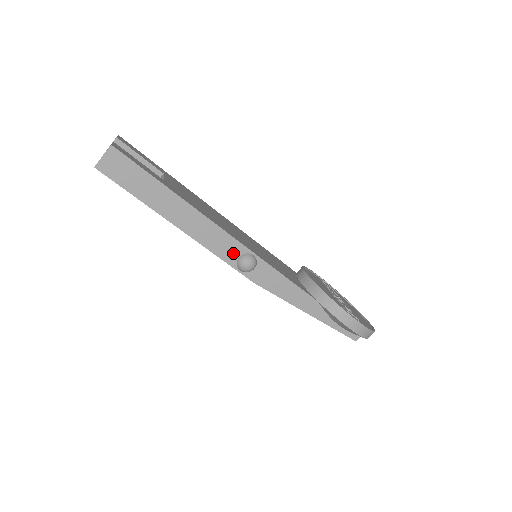
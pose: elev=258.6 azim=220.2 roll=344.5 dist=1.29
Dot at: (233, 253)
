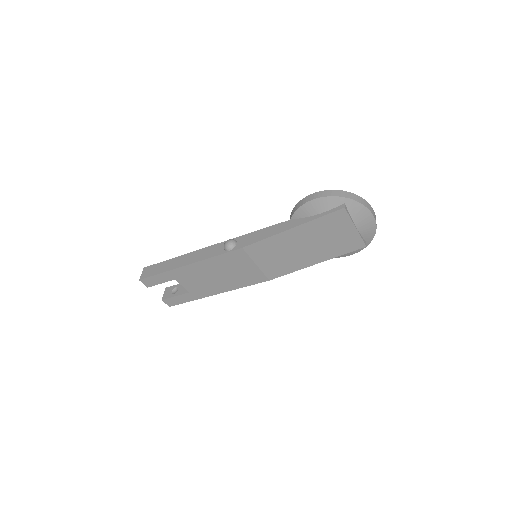
Dot at: (220, 249)
